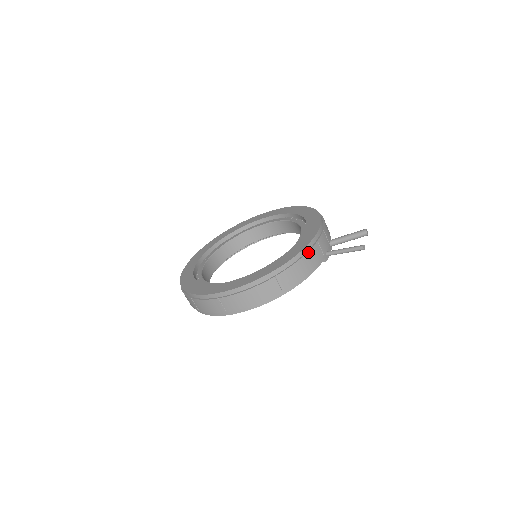
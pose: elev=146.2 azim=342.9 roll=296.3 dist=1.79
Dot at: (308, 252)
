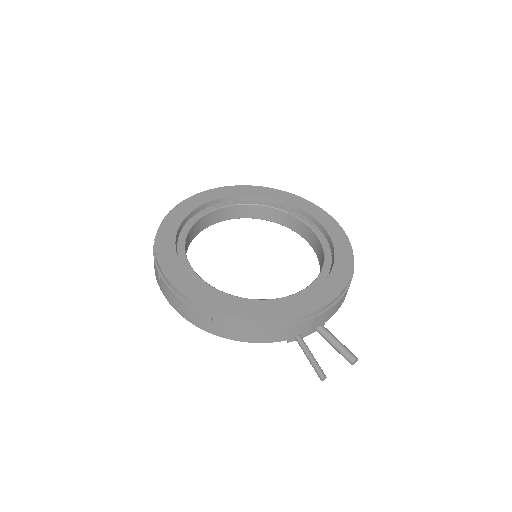
Dot at: (268, 327)
